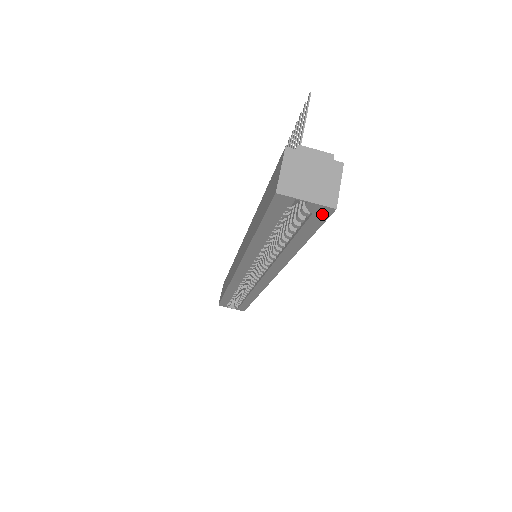
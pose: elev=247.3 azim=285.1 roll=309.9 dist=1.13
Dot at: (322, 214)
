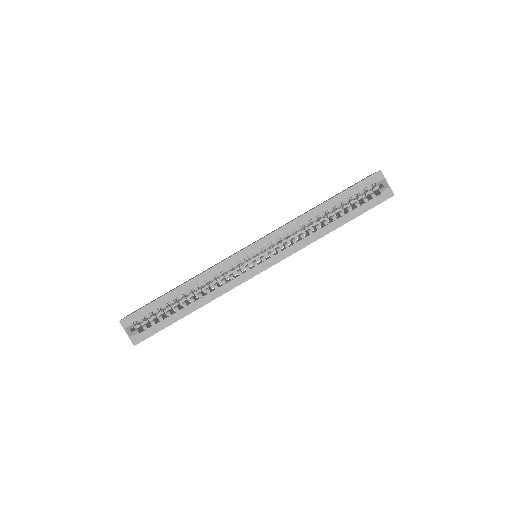
Dot at: (385, 196)
